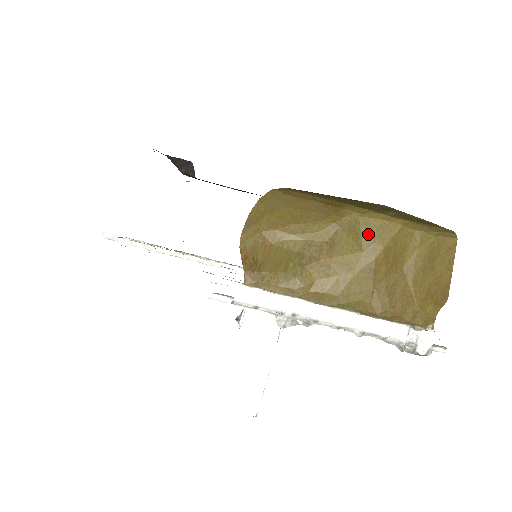
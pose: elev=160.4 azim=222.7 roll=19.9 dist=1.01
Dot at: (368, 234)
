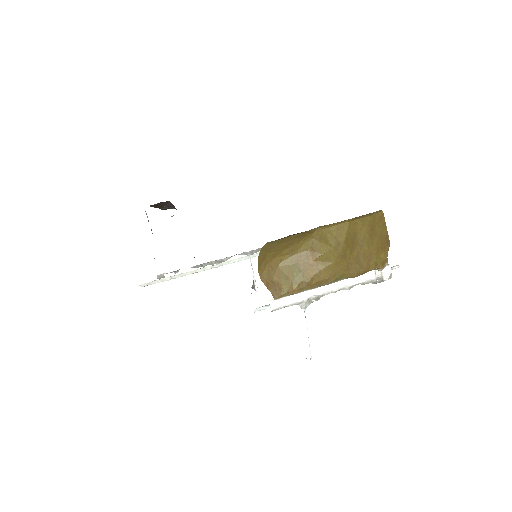
Dot at: (332, 237)
